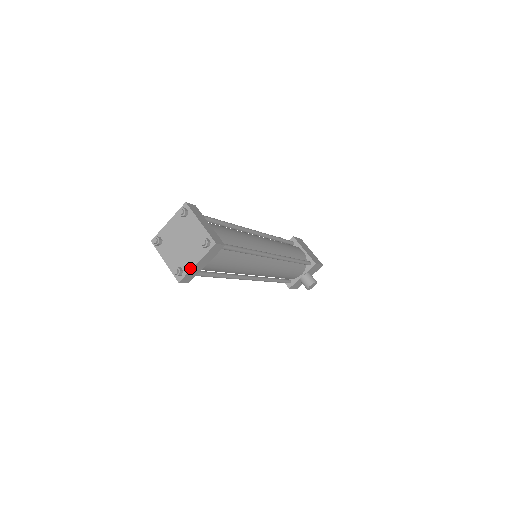
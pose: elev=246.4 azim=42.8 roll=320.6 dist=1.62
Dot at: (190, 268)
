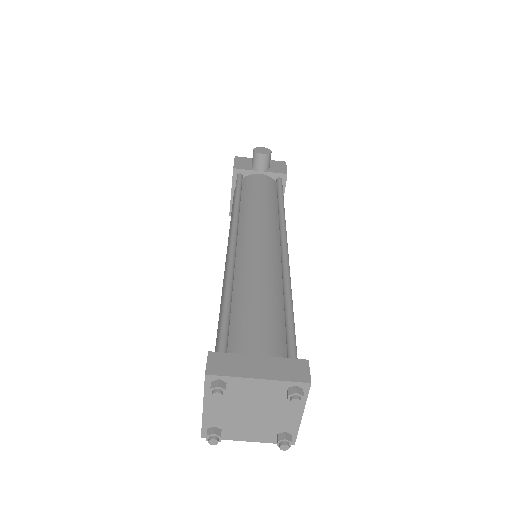
Dot at: (234, 439)
